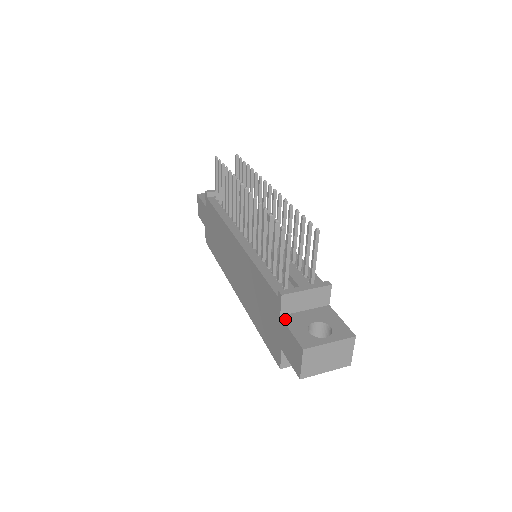
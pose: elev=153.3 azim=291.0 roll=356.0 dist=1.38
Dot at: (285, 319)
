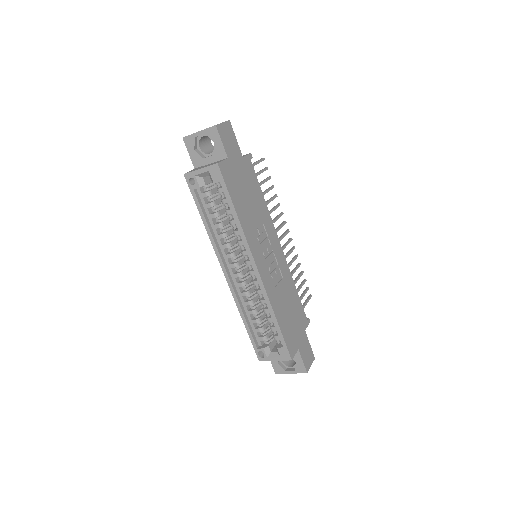
Dot at: occluded
